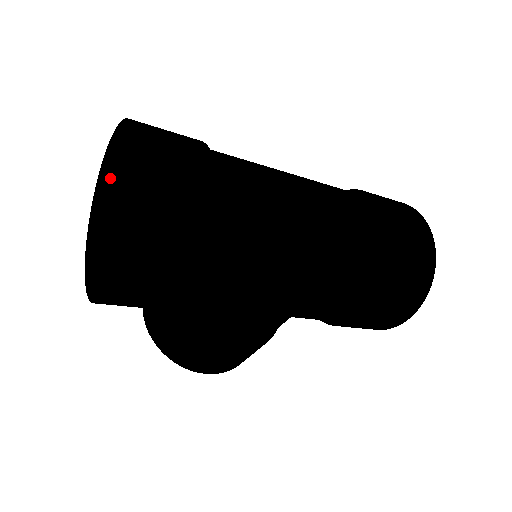
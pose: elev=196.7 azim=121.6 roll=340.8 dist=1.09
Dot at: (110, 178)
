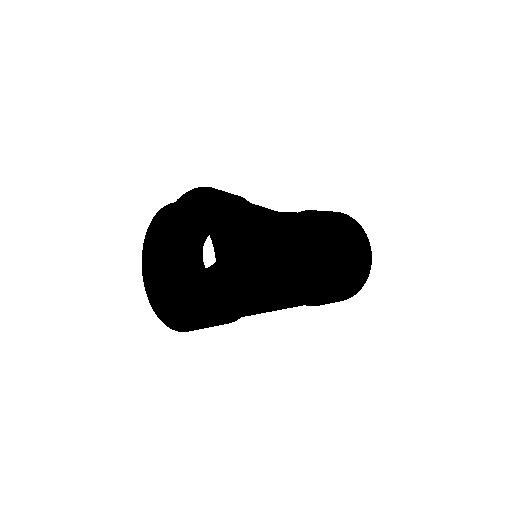
Dot at: (178, 207)
